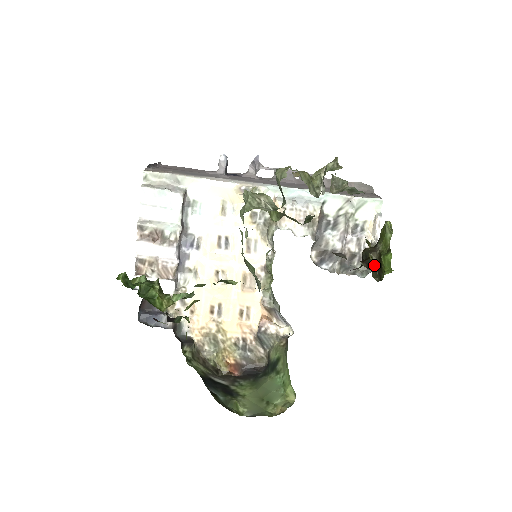
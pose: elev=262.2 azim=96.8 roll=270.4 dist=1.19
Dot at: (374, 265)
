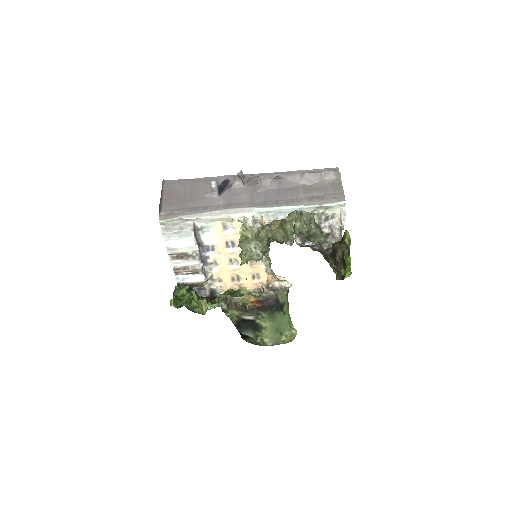
Dot at: (339, 265)
